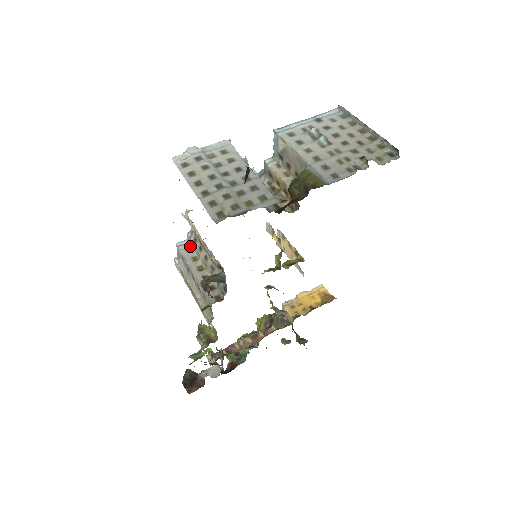
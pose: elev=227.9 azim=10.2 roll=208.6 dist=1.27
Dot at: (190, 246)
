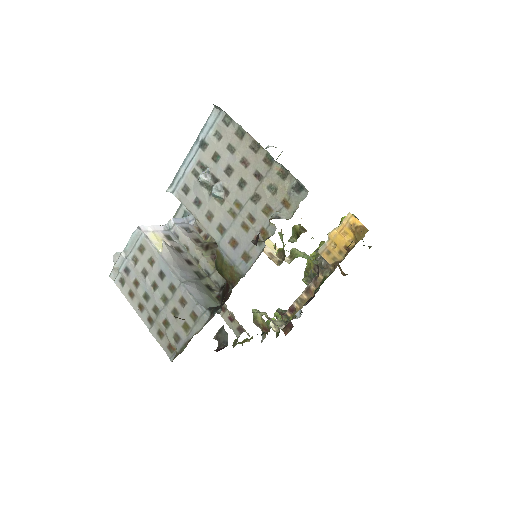
Dot at: occluded
